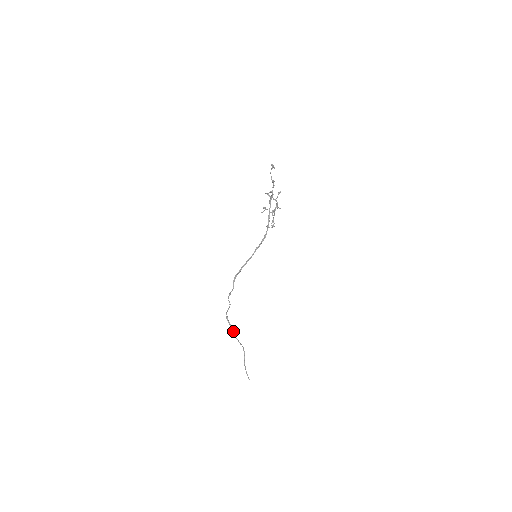
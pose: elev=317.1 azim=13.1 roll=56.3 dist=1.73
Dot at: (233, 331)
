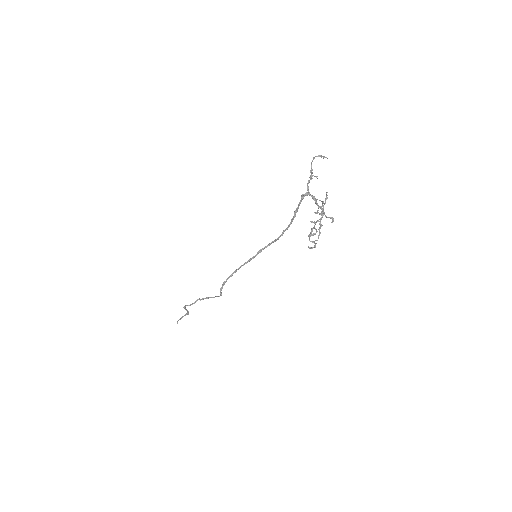
Dot at: (188, 313)
